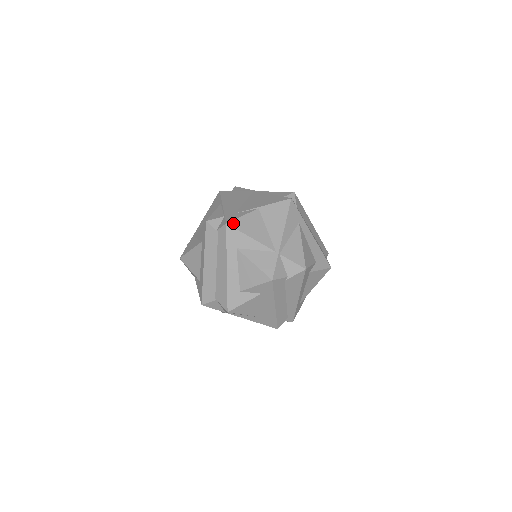
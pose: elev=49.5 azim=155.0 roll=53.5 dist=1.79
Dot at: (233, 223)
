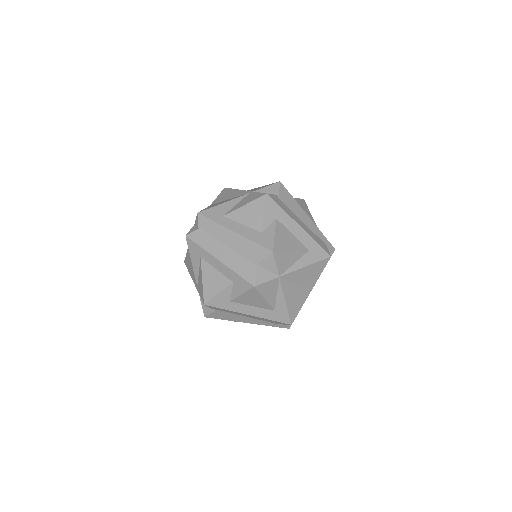
Dot at: (202, 211)
